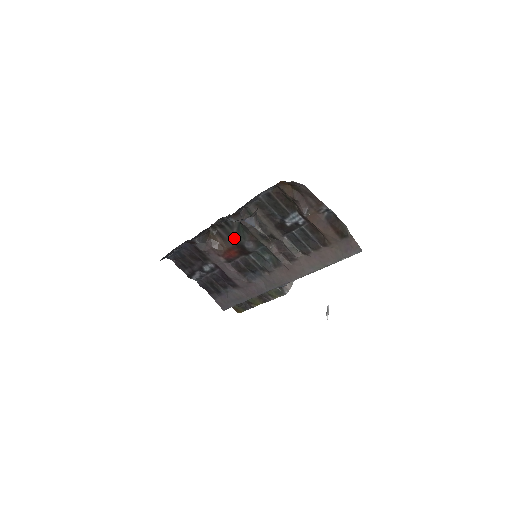
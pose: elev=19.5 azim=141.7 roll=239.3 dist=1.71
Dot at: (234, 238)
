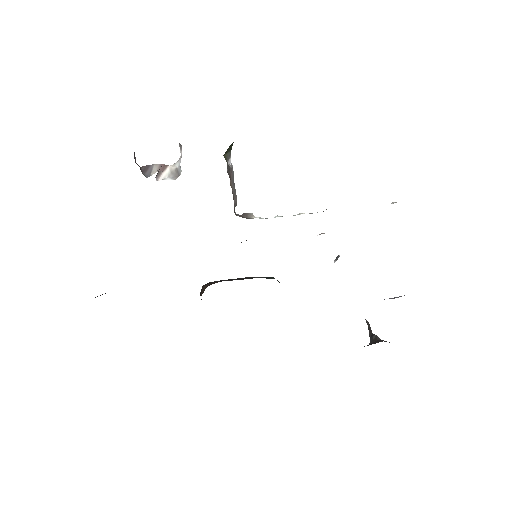
Dot at: occluded
